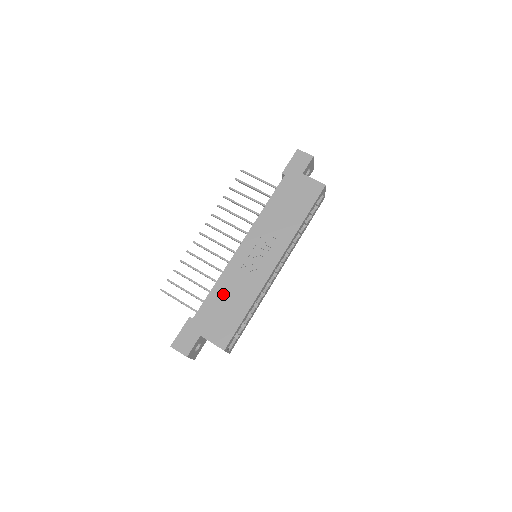
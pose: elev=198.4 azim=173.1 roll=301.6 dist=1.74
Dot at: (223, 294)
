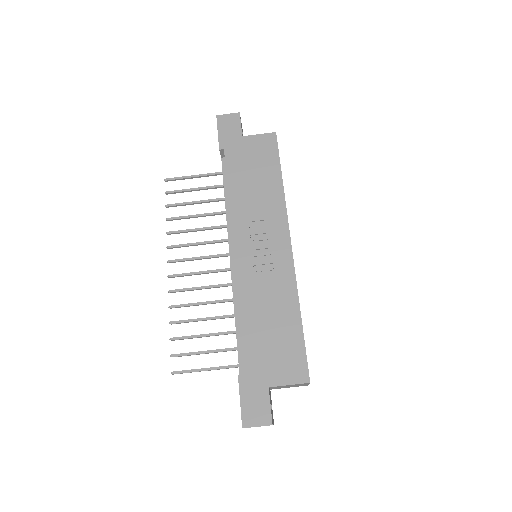
Dot at: (257, 320)
